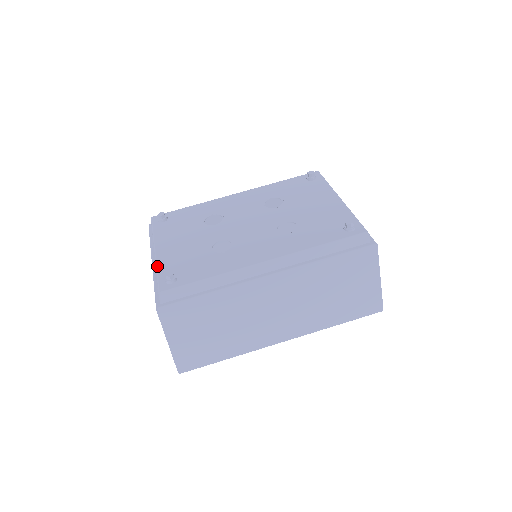
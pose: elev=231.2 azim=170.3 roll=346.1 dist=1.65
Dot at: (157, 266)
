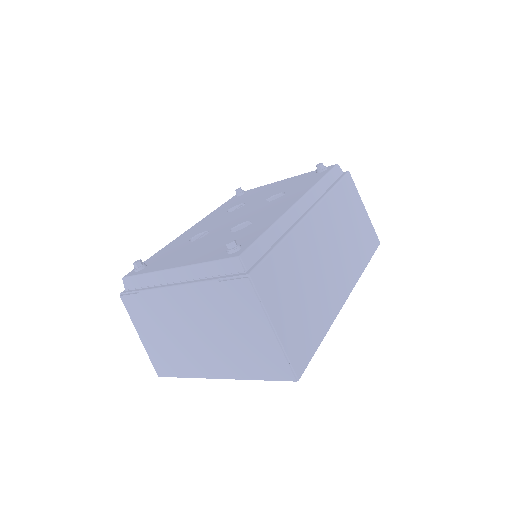
Dot at: (199, 262)
